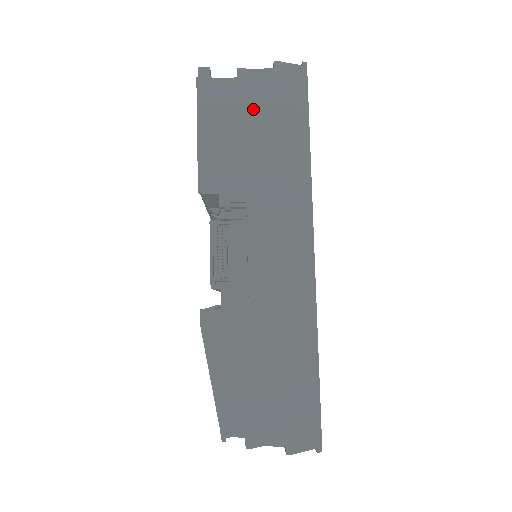
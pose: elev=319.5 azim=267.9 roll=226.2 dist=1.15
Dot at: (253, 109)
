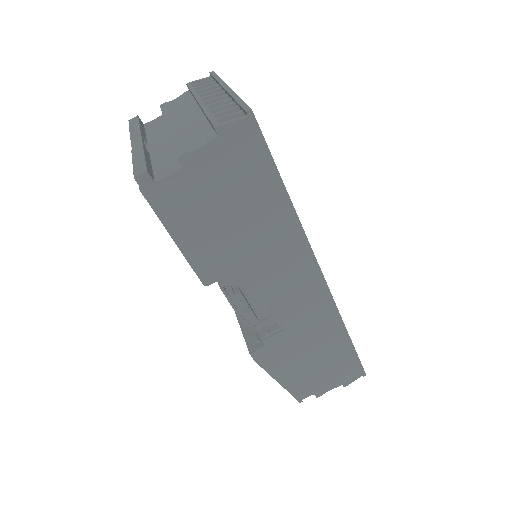
Dot at: (217, 191)
